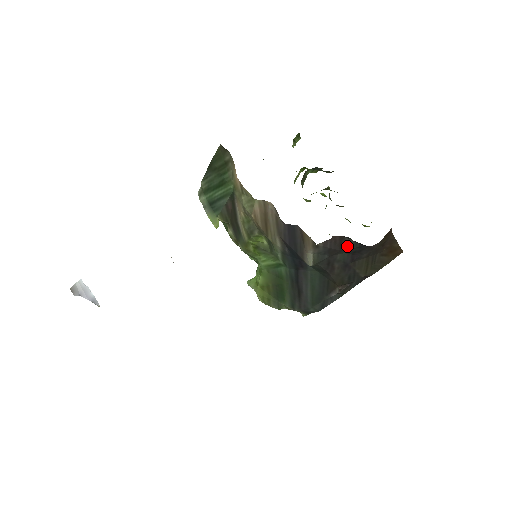
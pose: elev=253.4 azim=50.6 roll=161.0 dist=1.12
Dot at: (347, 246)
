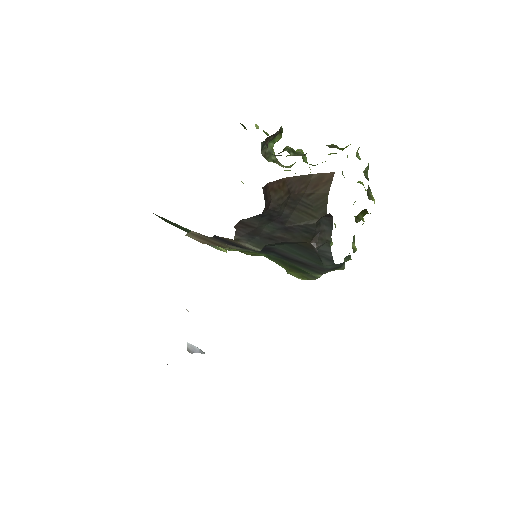
Dot at: (254, 223)
